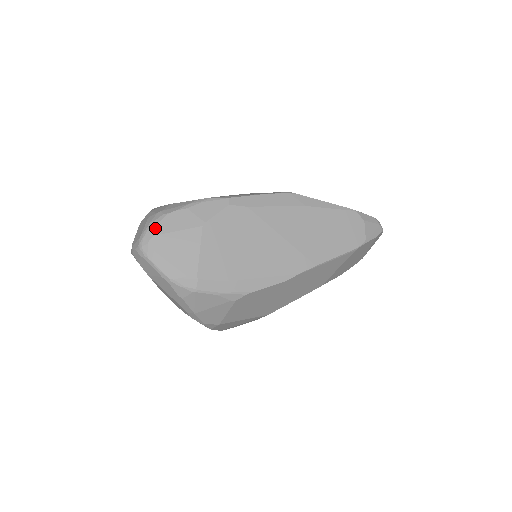
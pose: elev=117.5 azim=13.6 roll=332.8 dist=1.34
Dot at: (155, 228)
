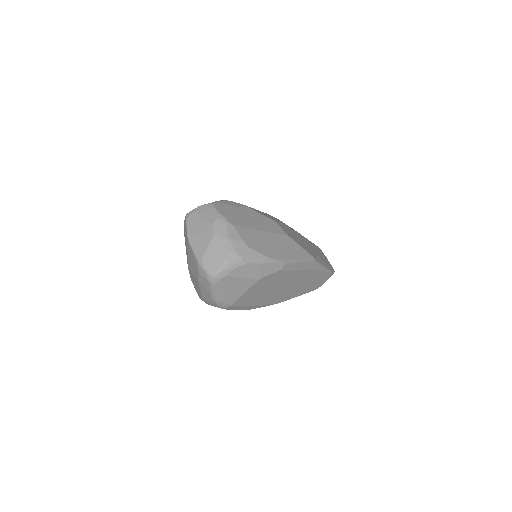
Dot at: (231, 271)
